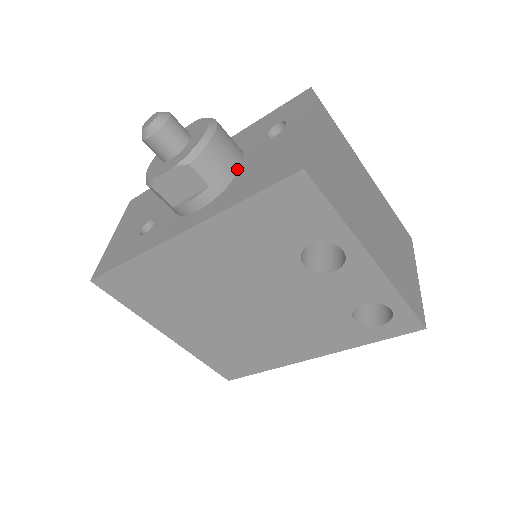
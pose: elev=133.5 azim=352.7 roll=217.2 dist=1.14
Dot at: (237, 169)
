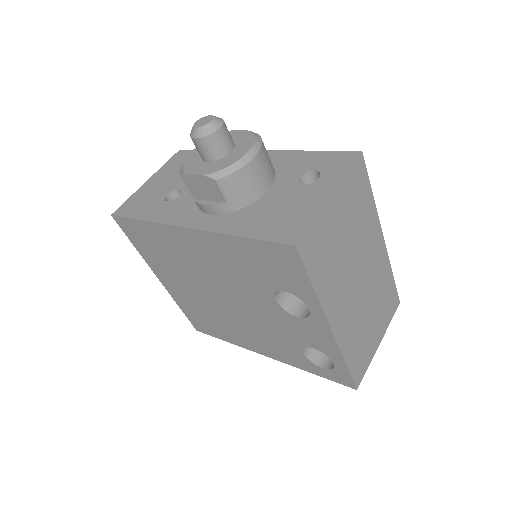
Dot at: (258, 197)
